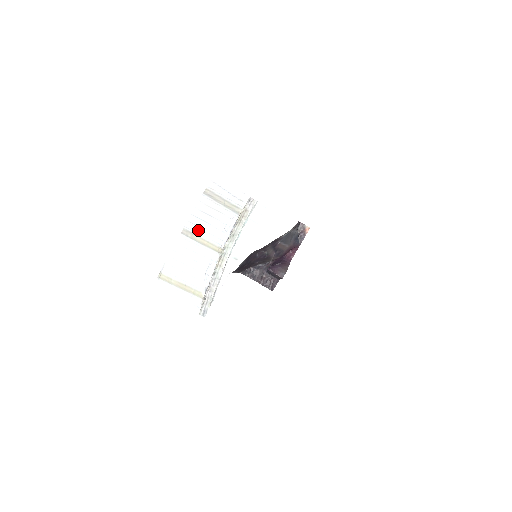
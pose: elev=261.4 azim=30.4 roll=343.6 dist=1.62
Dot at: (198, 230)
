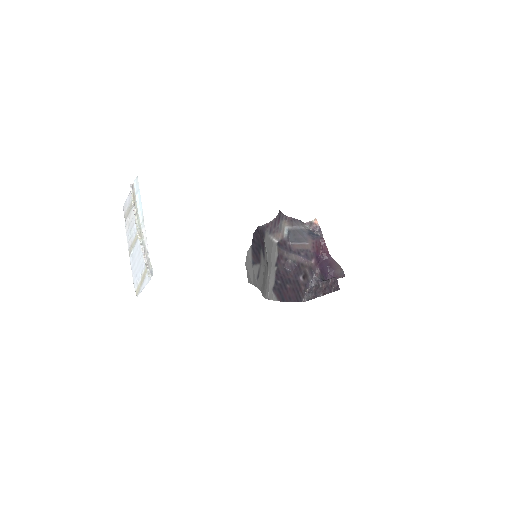
Dot at: (131, 240)
